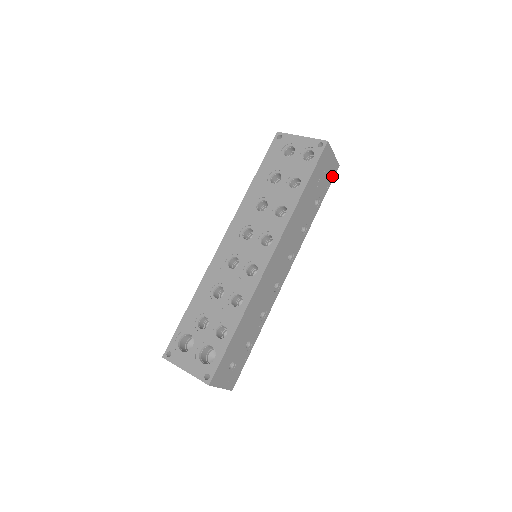
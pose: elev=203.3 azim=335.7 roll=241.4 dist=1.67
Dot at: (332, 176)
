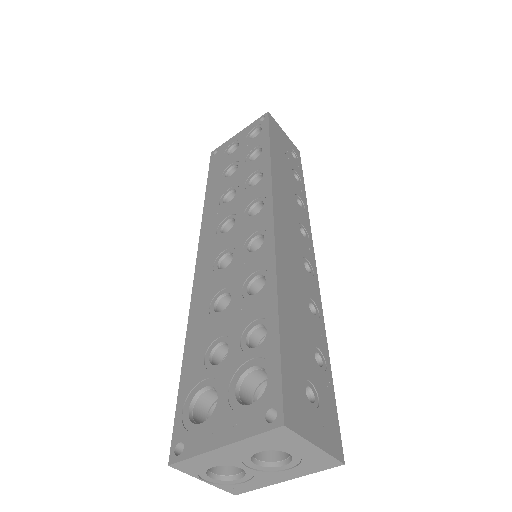
Dot at: (298, 158)
